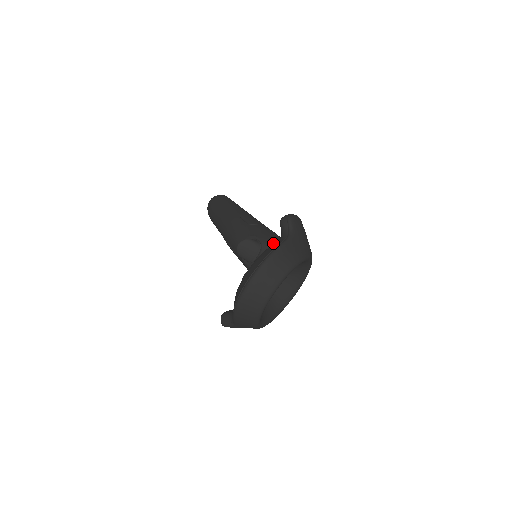
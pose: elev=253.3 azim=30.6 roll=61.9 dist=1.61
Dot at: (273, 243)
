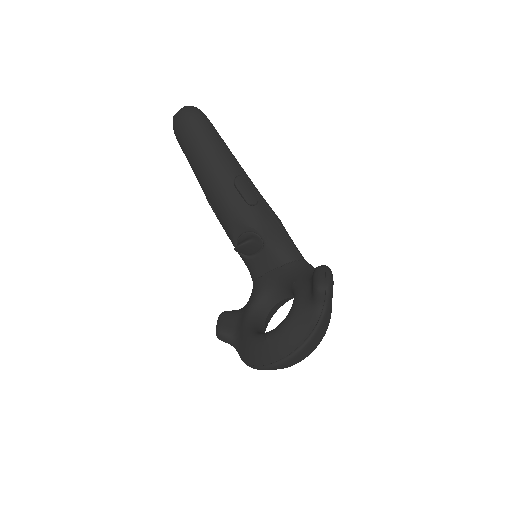
Dot at: (279, 246)
